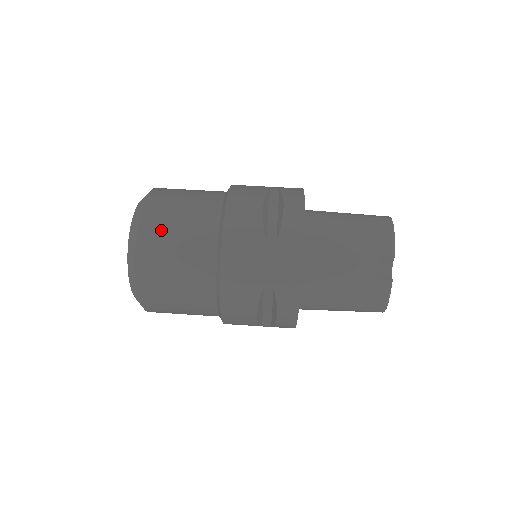
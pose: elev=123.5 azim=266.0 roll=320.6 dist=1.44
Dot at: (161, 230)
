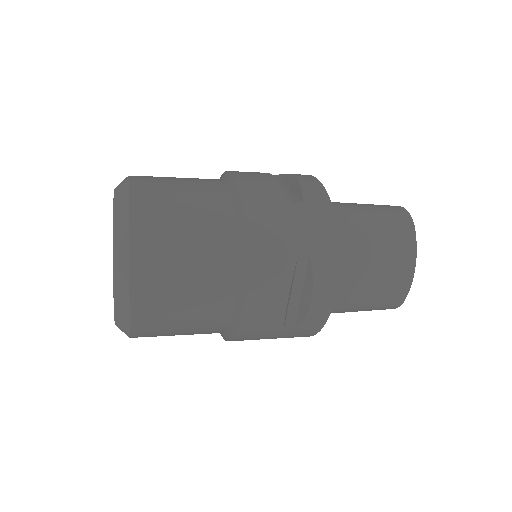
Dot at: occluded
